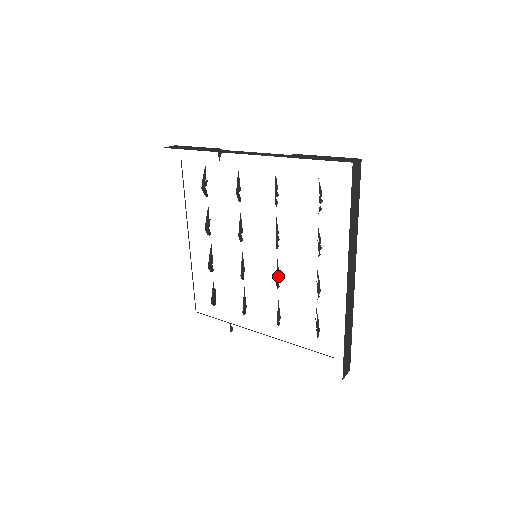
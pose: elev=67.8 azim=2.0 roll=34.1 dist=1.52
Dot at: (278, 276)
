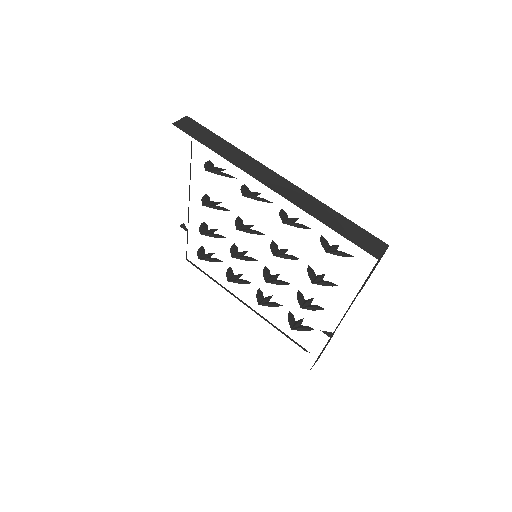
Dot at: (273, 249)
